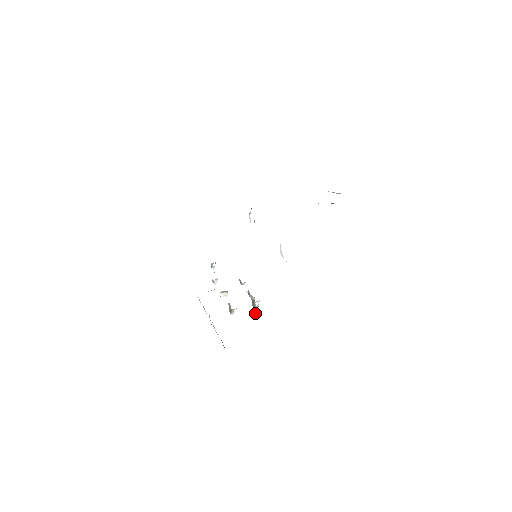
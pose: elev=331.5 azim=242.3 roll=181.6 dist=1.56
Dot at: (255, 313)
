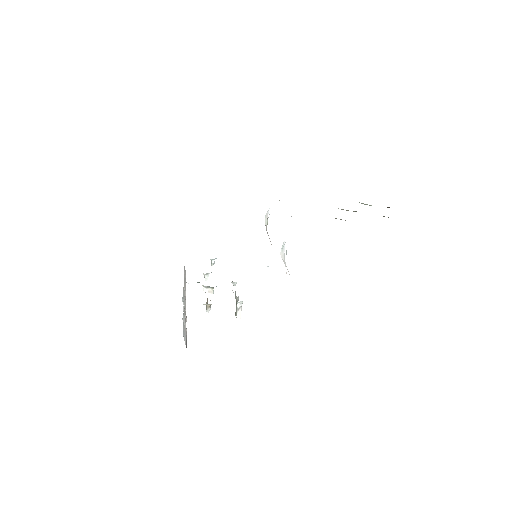
Dot at: (236, 317)
